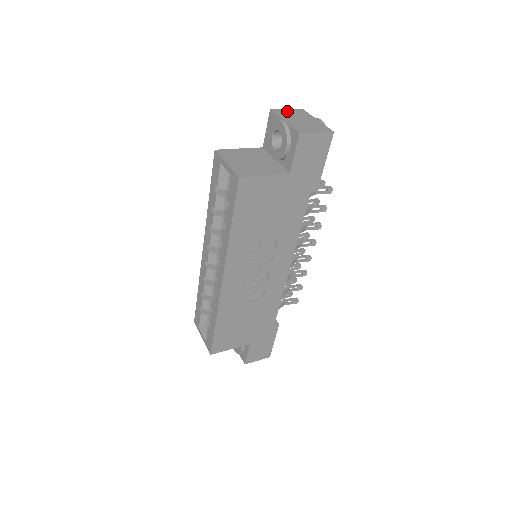
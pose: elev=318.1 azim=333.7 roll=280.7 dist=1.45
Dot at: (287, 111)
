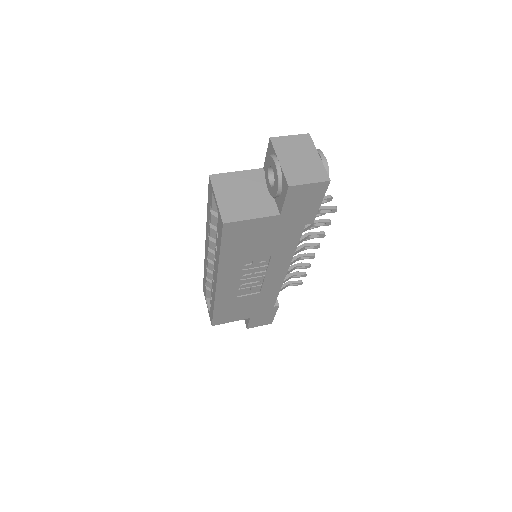
Dot at: (288, 140)
